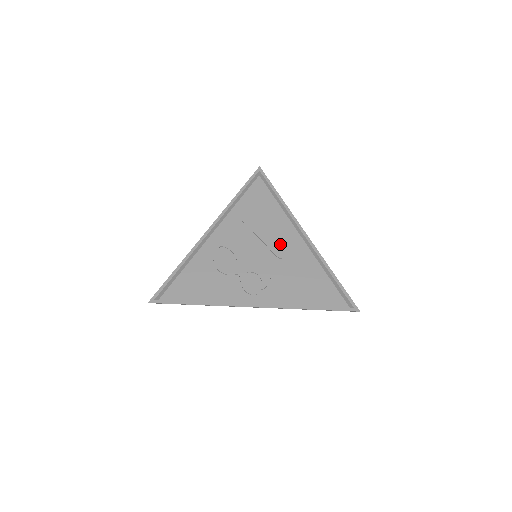
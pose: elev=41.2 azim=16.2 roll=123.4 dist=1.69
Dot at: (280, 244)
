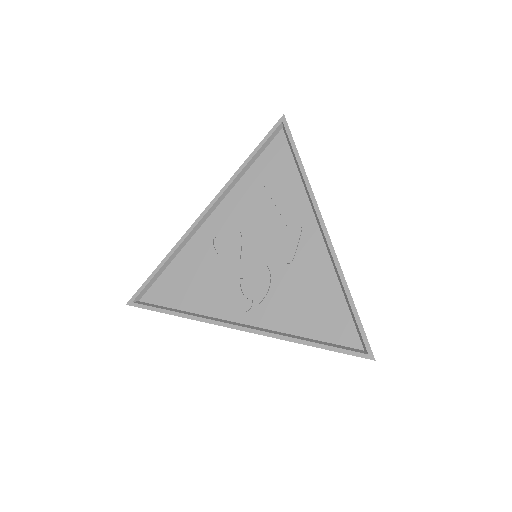
Dot at: (289, 242)
